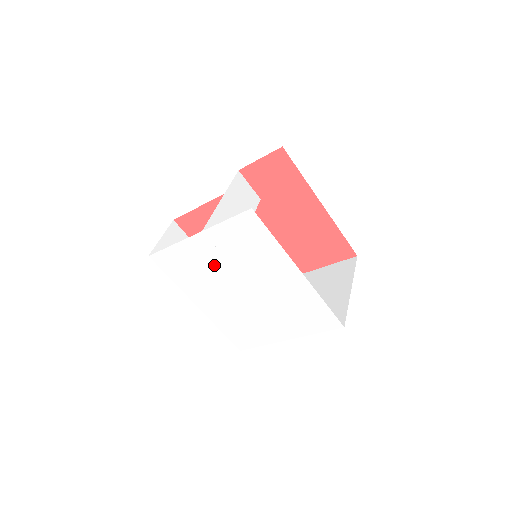
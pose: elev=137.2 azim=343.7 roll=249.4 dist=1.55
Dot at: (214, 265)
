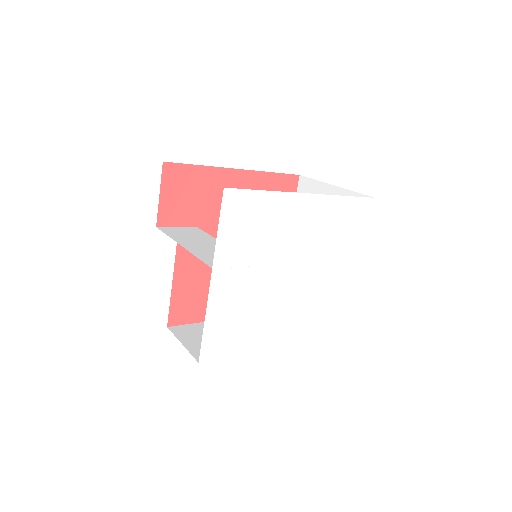
Dot at: (251, 287)
